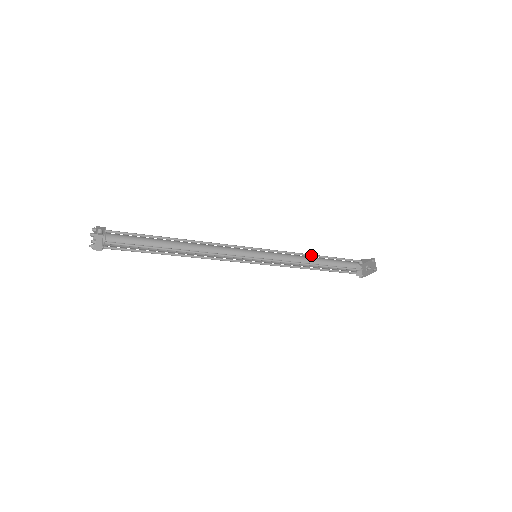
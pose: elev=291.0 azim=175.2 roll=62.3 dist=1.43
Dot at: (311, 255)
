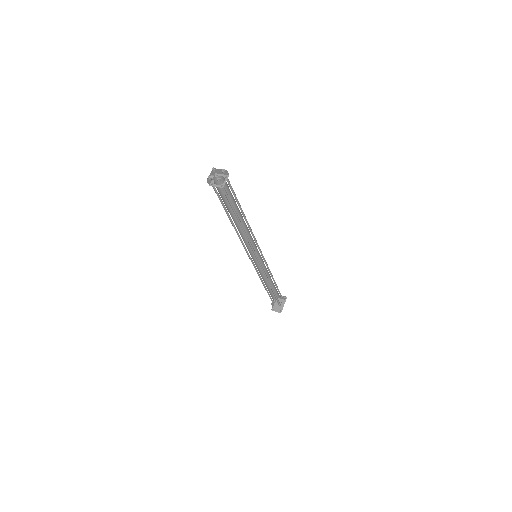
Dot at: (264, 276)
